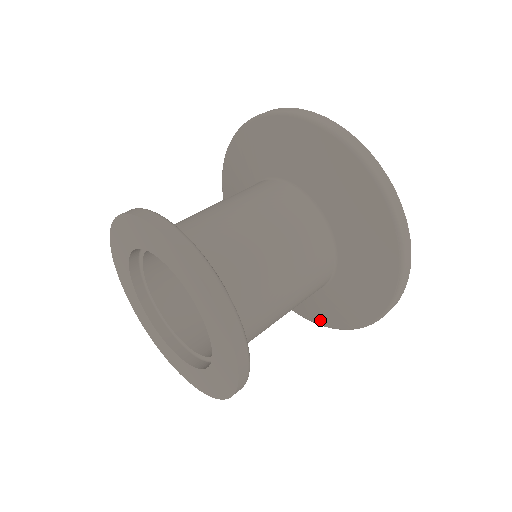
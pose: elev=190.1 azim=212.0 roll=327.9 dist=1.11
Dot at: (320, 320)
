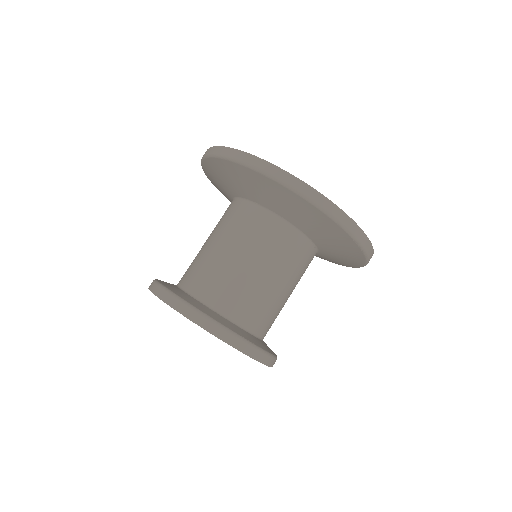
Dot at: occluded
